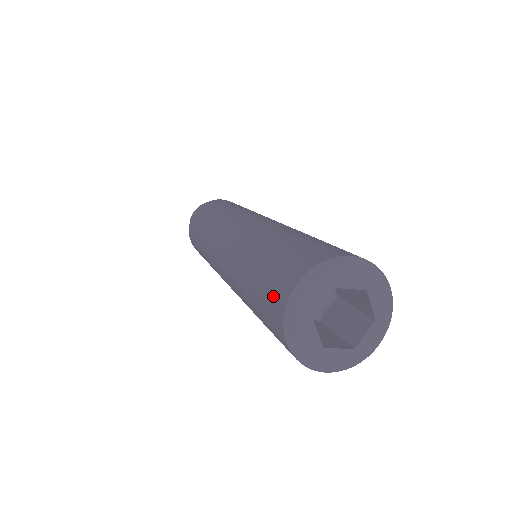
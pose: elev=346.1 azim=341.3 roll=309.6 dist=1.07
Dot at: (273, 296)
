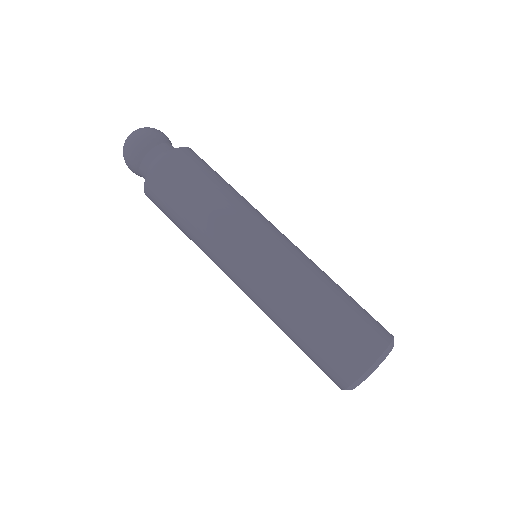
Dot at: occluded
